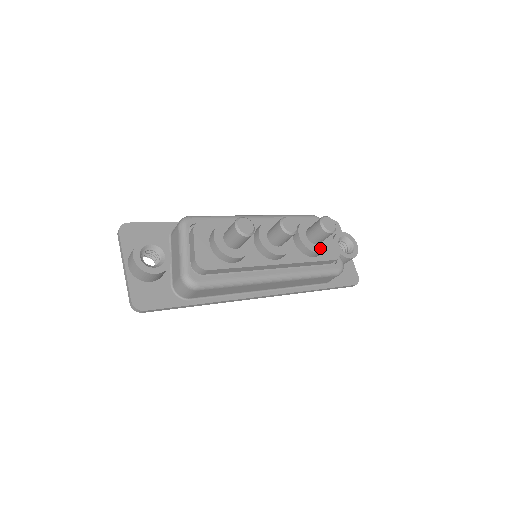
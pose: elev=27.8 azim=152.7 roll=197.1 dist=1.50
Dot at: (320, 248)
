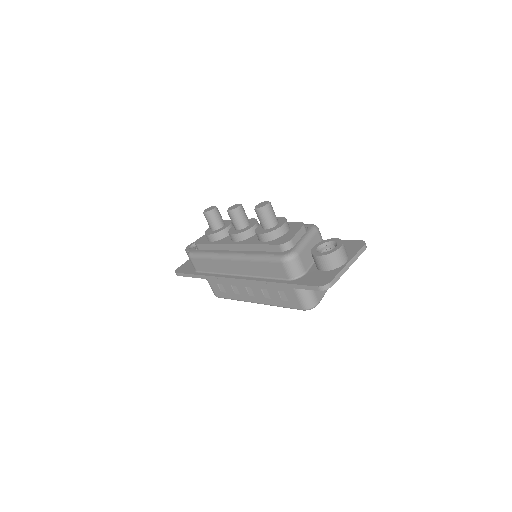
Dot at: (265, 231)
